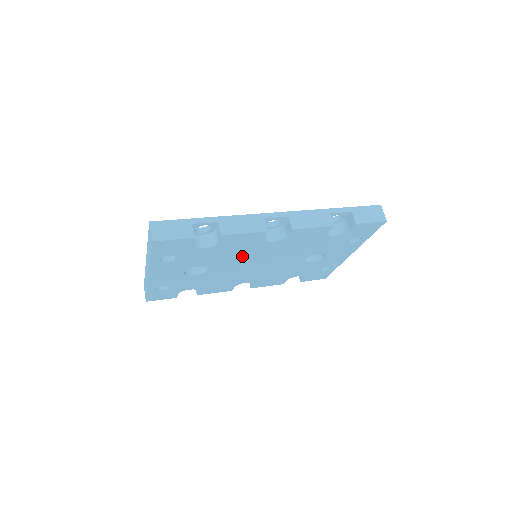
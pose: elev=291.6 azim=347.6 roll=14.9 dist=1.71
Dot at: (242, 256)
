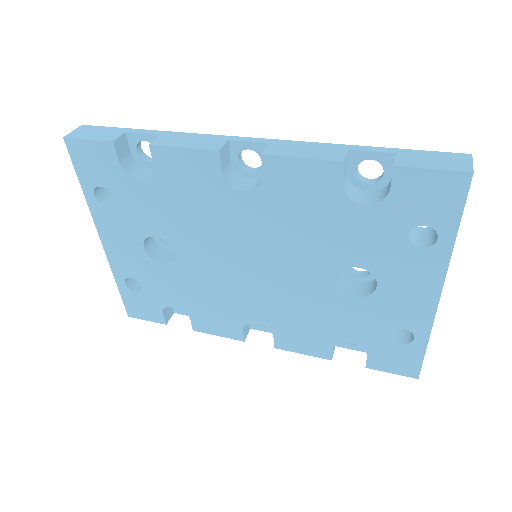
Dot at: (212, 227)
